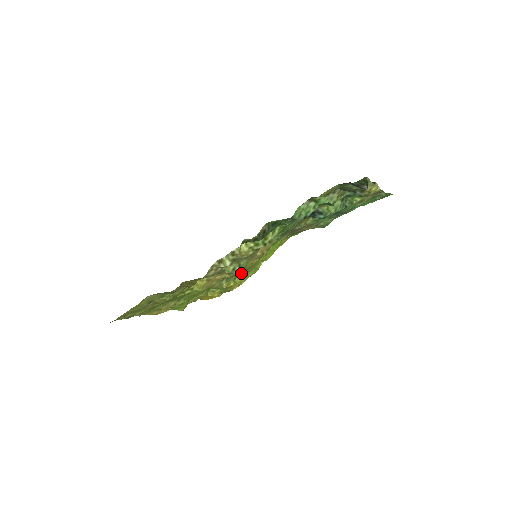
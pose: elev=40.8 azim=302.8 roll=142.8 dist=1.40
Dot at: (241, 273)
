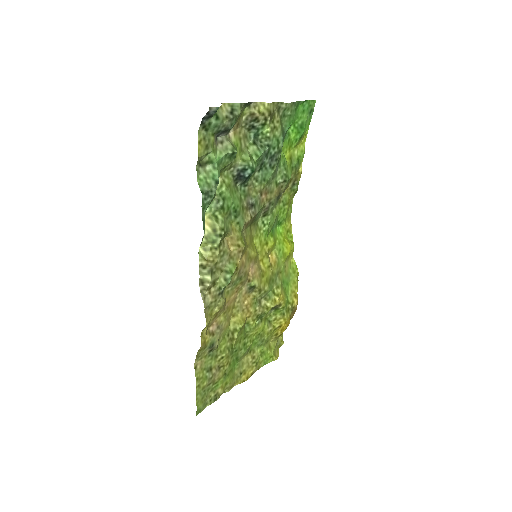
Dot at: (274, 283)
